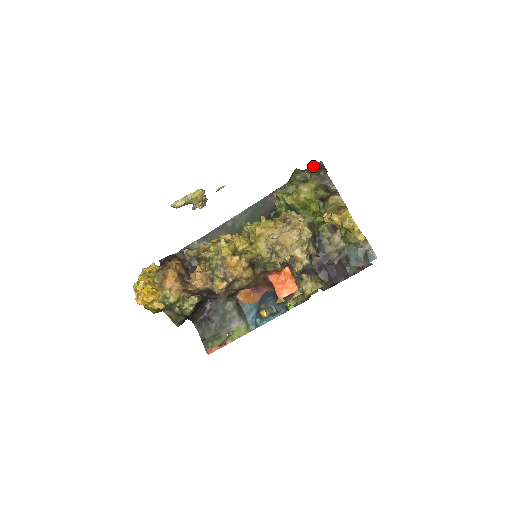
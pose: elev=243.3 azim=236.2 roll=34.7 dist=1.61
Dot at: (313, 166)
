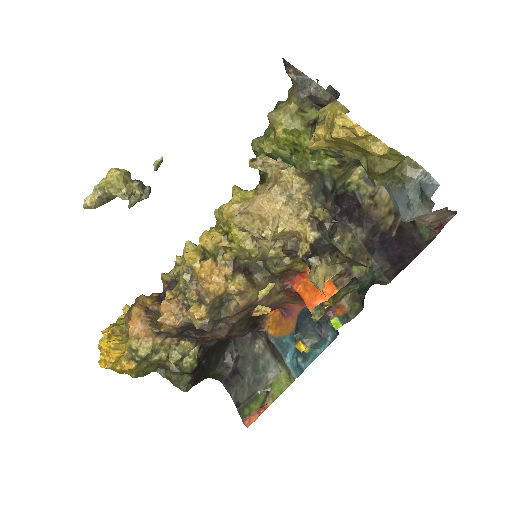
Dot at: occluded
